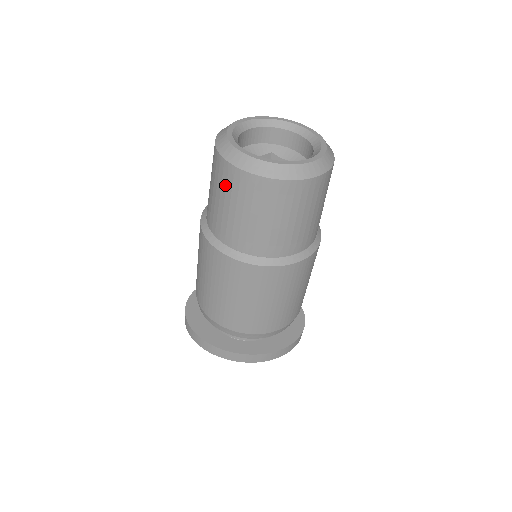
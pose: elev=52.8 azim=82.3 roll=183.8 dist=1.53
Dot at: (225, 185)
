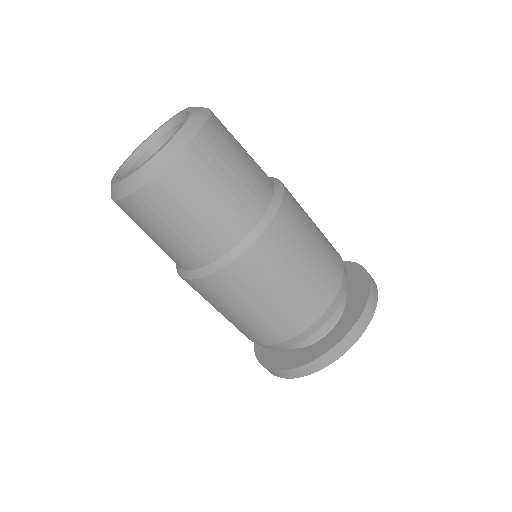
Dot at: (143, 219)
